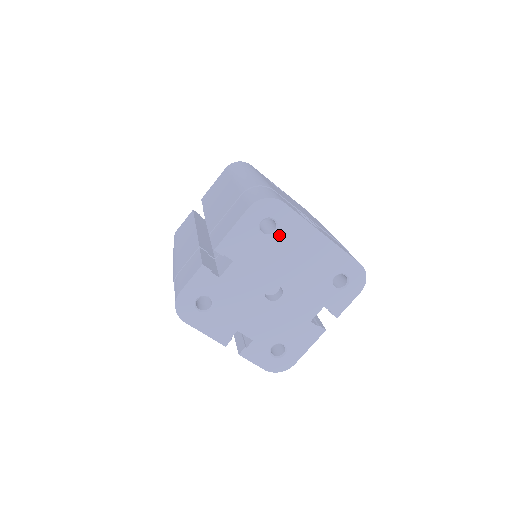
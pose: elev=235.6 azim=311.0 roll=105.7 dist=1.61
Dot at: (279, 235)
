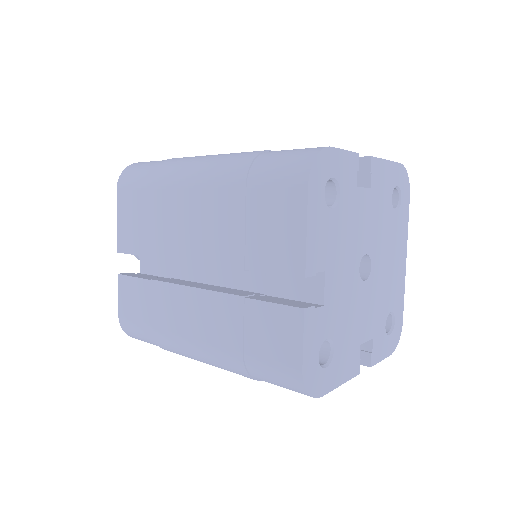
Dot at: (396, 216)
